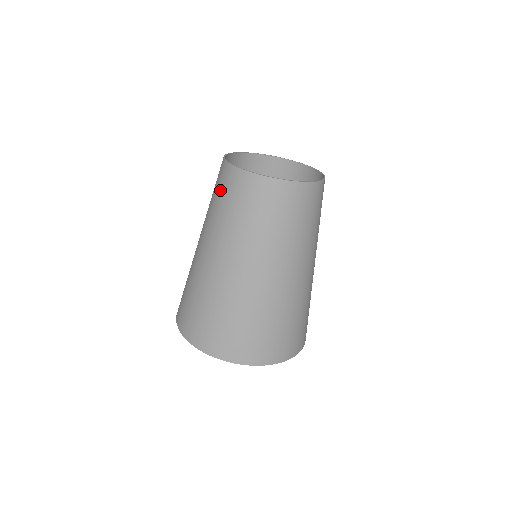
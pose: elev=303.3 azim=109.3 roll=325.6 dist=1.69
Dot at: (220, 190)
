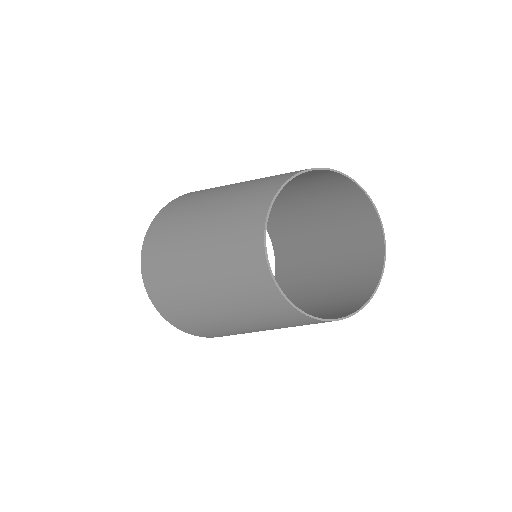
Dot at: (247, 203)
